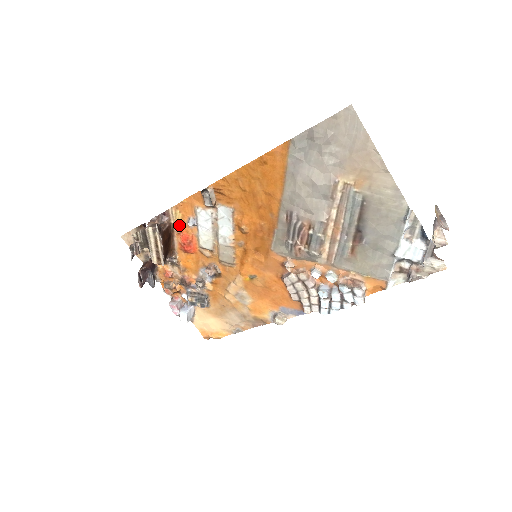
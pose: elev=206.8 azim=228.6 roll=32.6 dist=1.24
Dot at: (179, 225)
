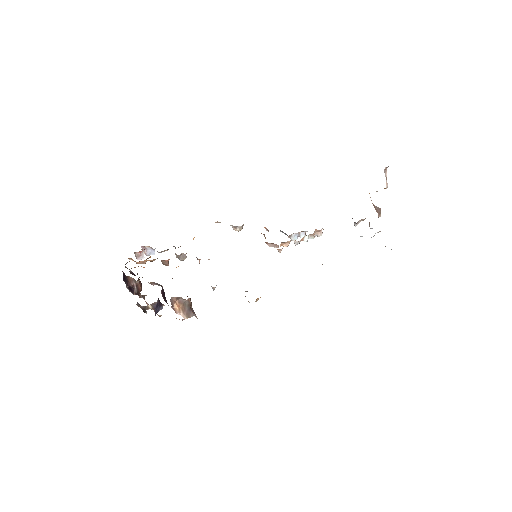
Dot at: occluded
